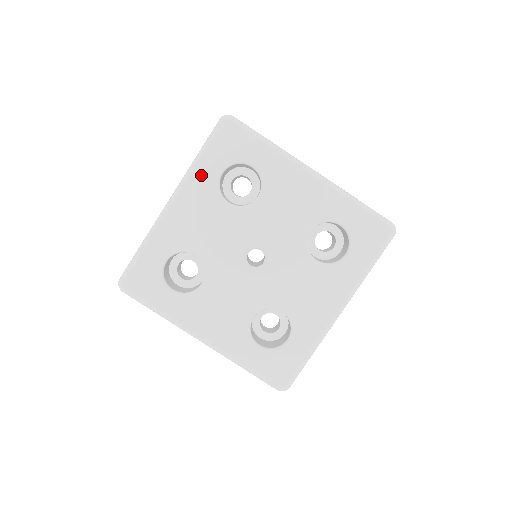
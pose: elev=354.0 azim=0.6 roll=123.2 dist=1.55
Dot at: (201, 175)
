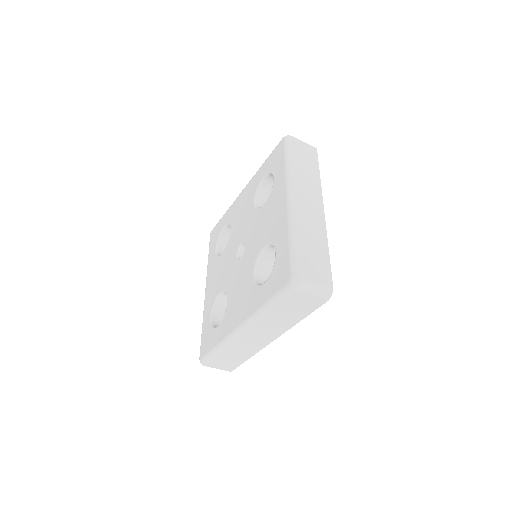
Dot at: (210, 263)
